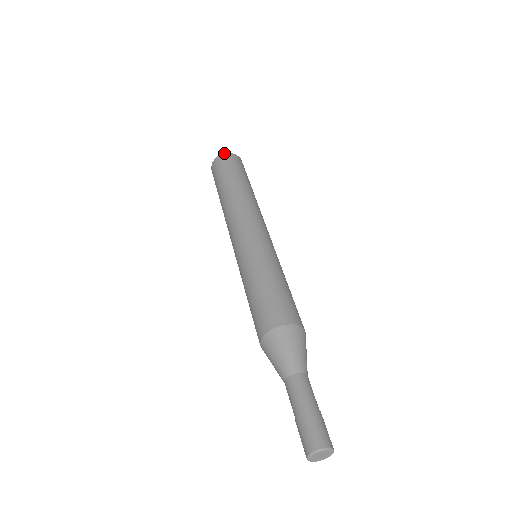
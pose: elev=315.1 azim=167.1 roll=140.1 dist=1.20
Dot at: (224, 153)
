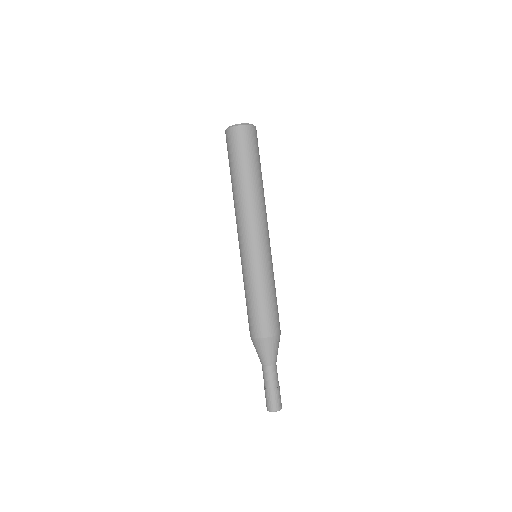
Dot at: (227, 129)
